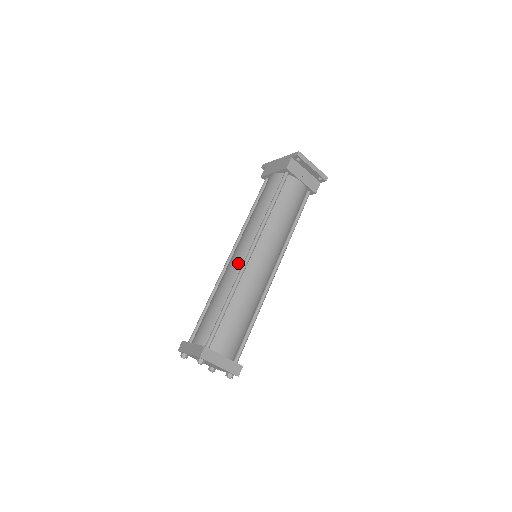
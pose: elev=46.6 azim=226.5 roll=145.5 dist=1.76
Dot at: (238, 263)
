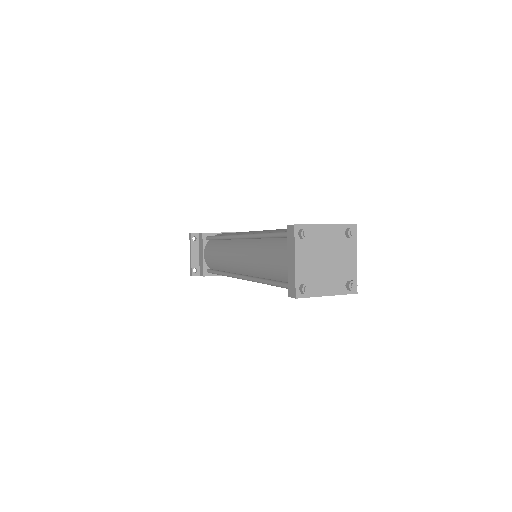
Dot at: occluded
